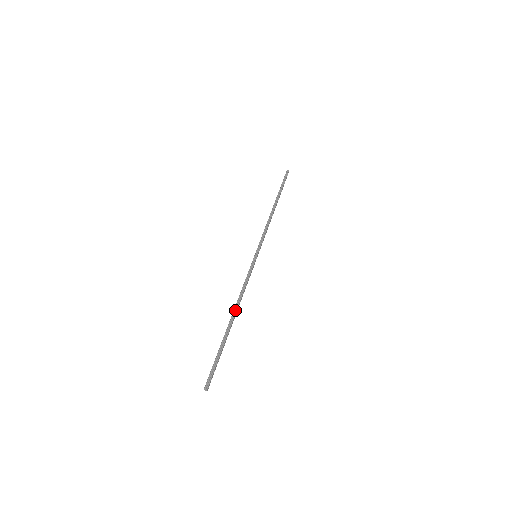
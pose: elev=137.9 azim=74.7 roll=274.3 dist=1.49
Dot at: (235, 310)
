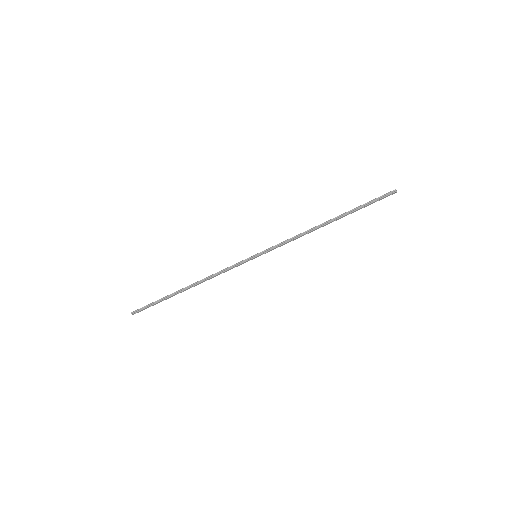
Dot at: (195, 284)
